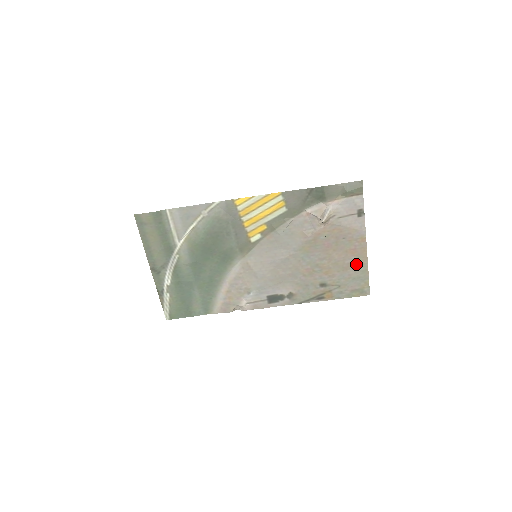
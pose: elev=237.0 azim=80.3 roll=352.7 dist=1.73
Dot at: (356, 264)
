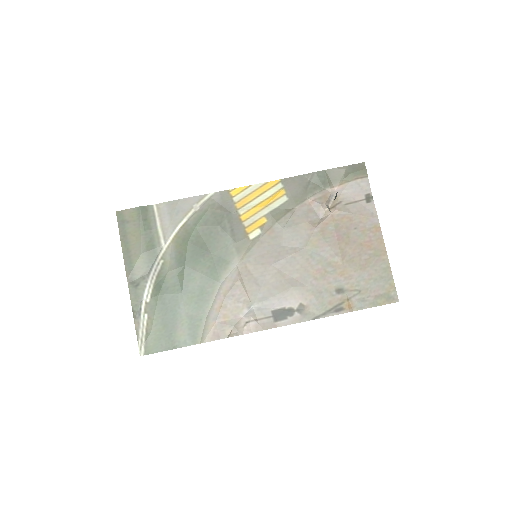
Dot at: (375, 260)
